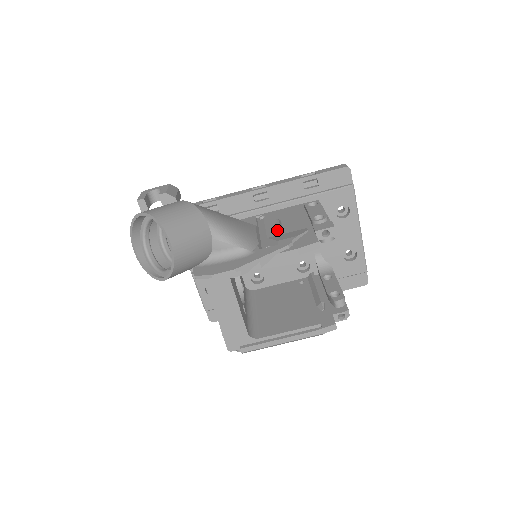
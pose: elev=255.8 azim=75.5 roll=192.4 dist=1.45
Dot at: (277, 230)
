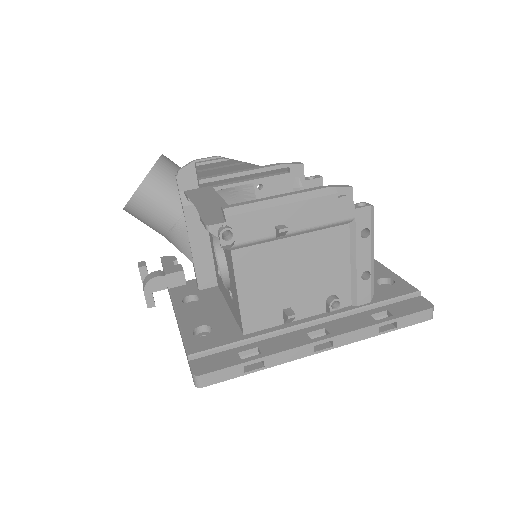
Dot at: occluded
